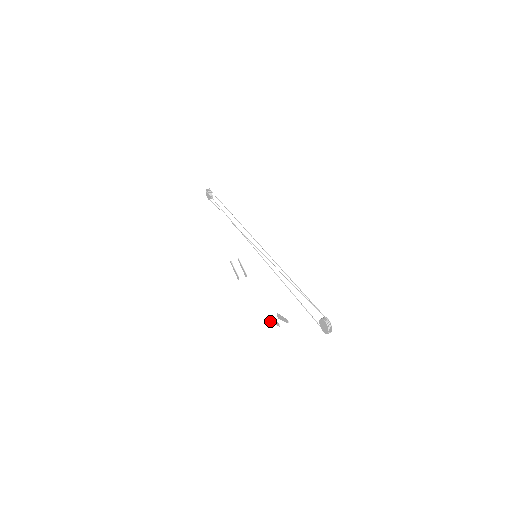
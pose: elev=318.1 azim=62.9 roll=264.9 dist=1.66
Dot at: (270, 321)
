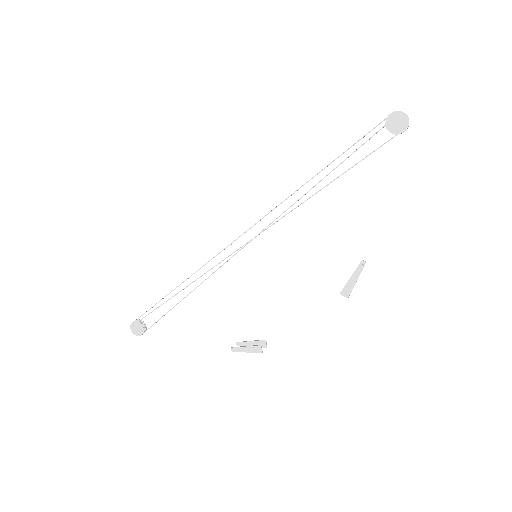
Dot at: (347, 294)
